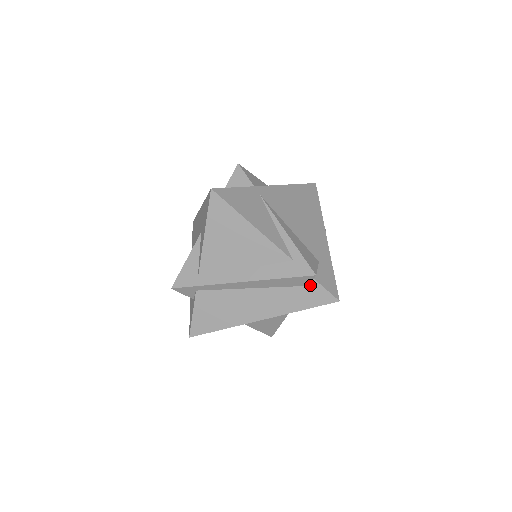
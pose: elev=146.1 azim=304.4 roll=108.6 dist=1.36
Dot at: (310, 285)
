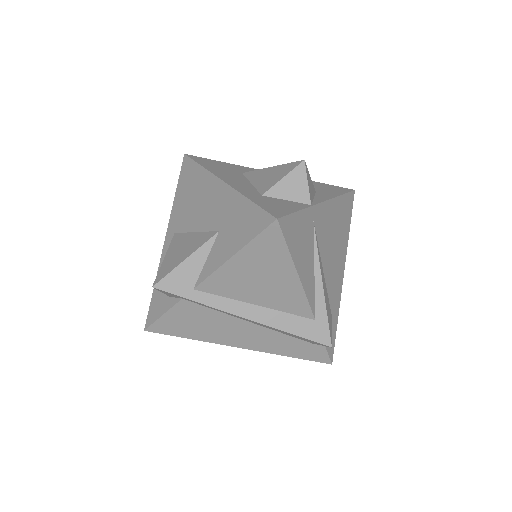
Dot at: (315, 344)
